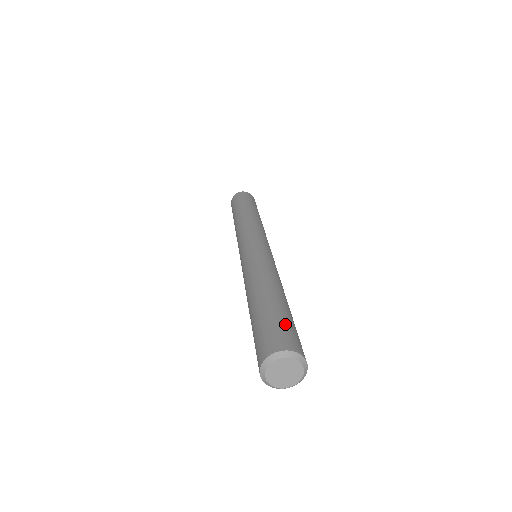
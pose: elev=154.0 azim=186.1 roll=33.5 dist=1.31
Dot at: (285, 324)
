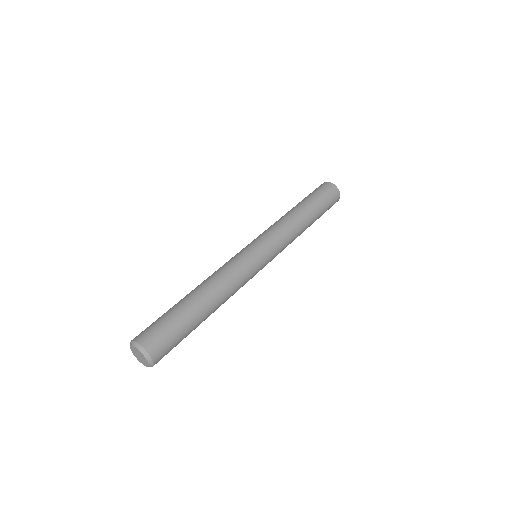
Dot at: (163, 323)
